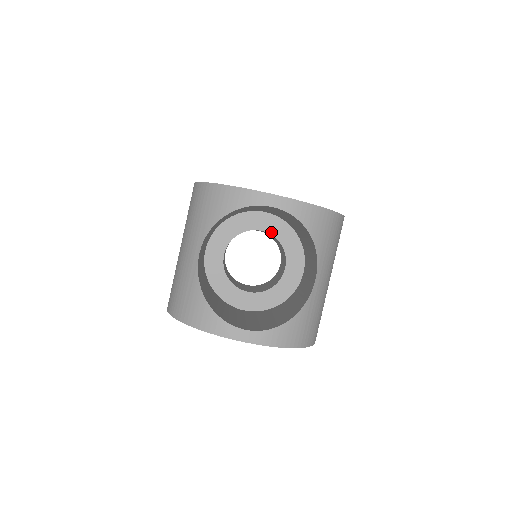
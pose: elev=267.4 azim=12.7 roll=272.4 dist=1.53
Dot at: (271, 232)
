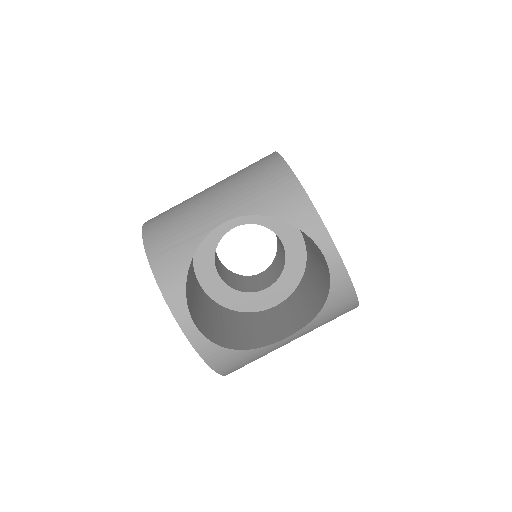
Dot at: (287, 251)
